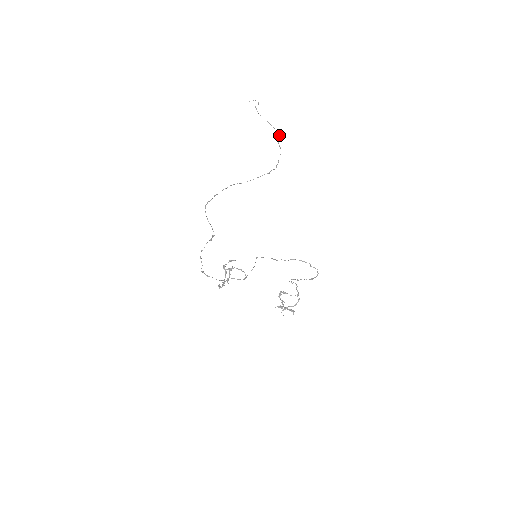
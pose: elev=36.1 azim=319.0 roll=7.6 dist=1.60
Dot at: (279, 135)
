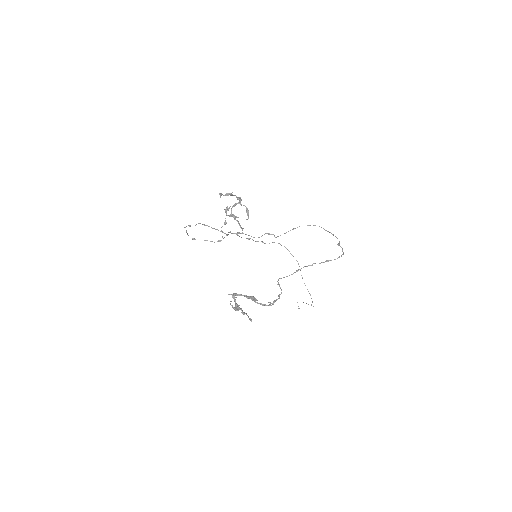
Dot at: occluded
